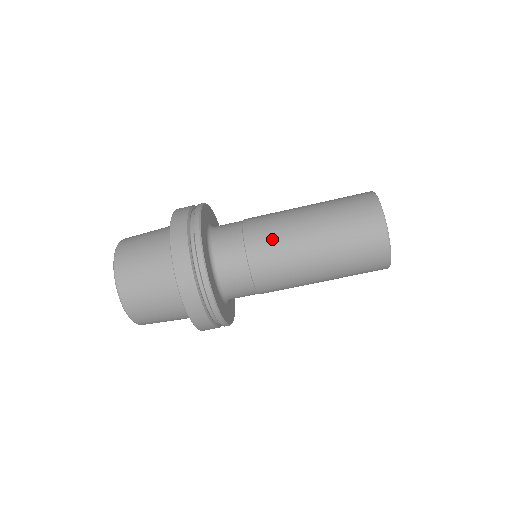
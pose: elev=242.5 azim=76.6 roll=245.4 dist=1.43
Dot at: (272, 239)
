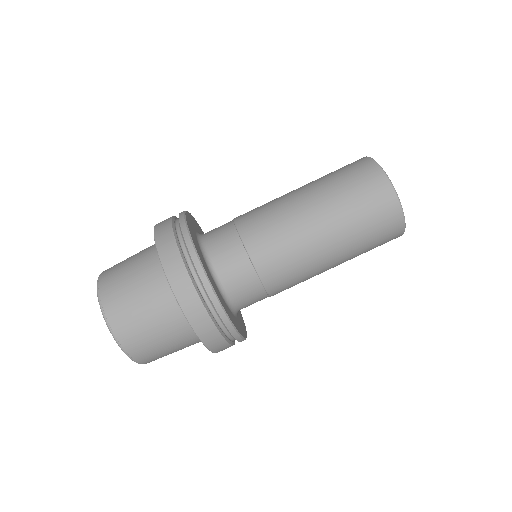
Dot at: (280, 245)
